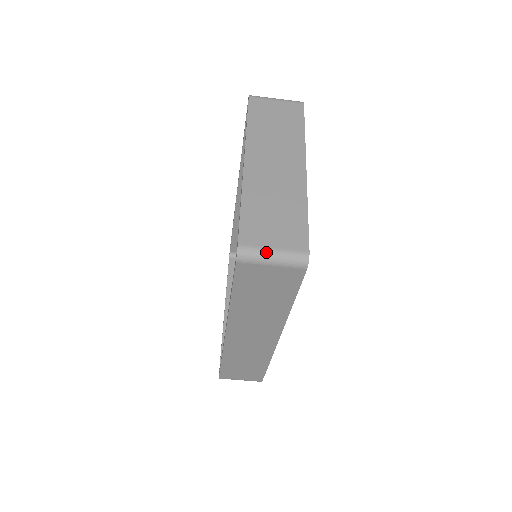
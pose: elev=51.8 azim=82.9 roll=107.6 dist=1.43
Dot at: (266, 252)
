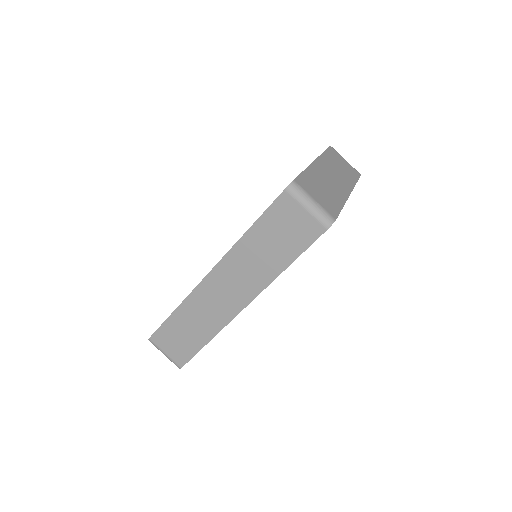
Dot at: (309, 197)
